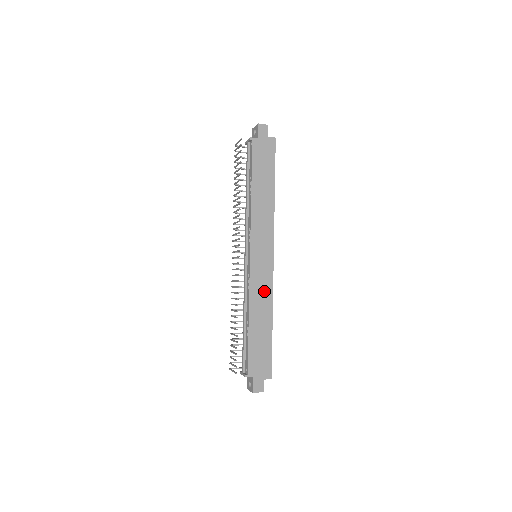
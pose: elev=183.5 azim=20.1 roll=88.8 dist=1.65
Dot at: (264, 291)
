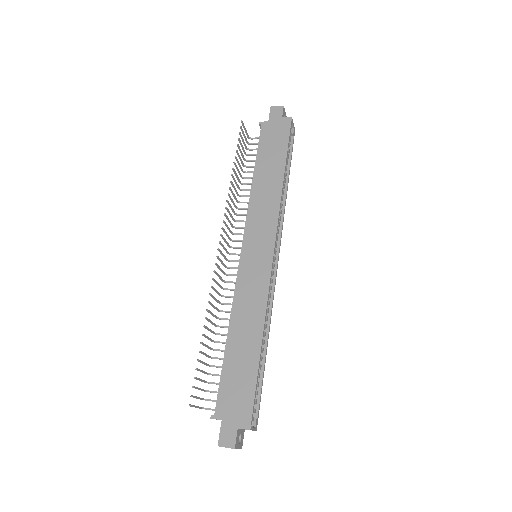
Dot at: (254, 297)
